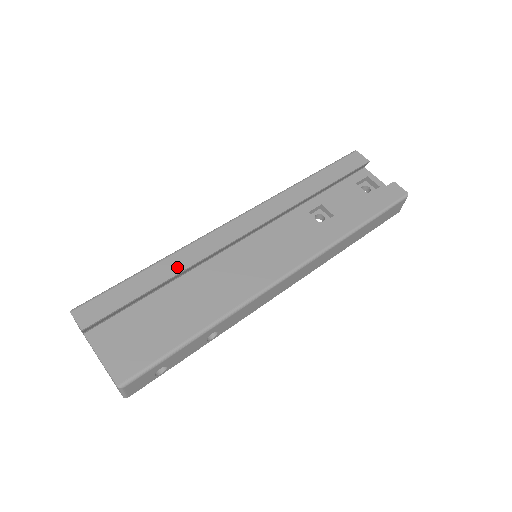
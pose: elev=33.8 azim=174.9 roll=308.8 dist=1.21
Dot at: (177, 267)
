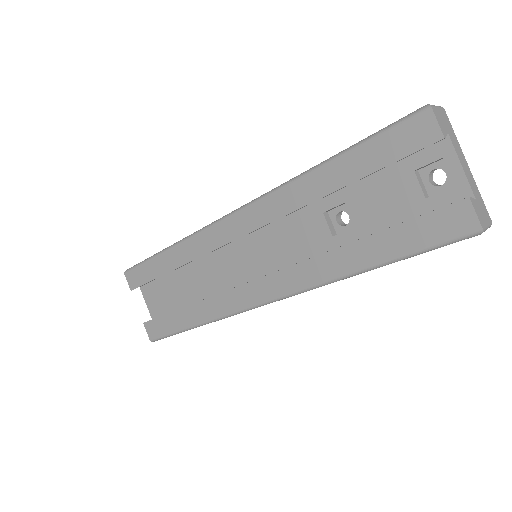
Dot at: (181, 259)
